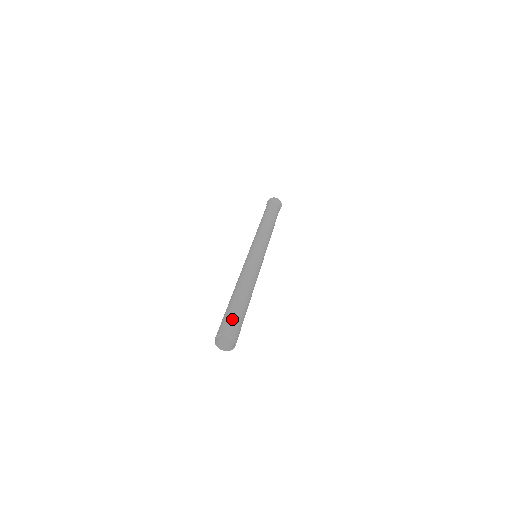
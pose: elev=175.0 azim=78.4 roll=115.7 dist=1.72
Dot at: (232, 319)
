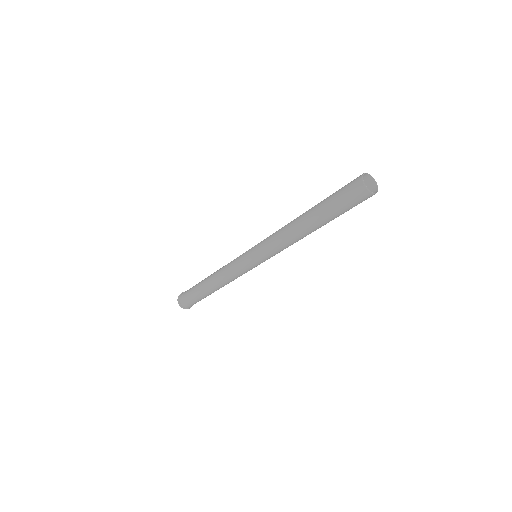
Dot at: occluded
